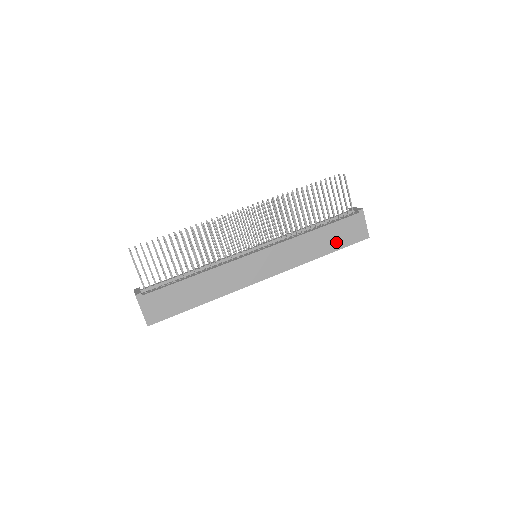
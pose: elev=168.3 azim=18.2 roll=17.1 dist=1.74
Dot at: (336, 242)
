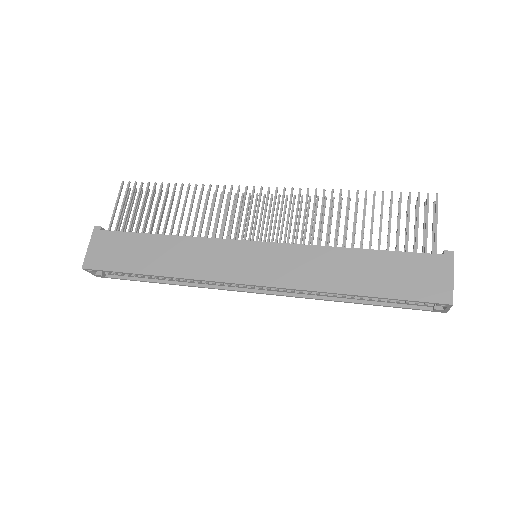
Dot at: (384, 283)
